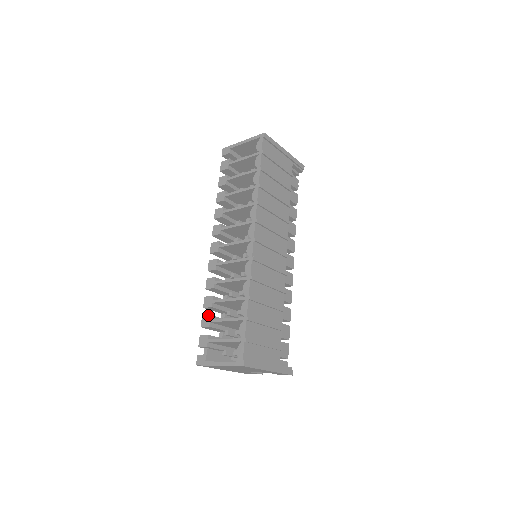
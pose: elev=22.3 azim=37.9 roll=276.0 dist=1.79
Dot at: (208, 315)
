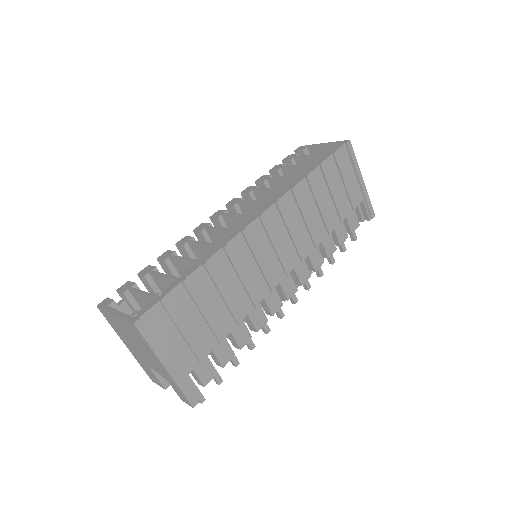
Dot at: (154, 266)
